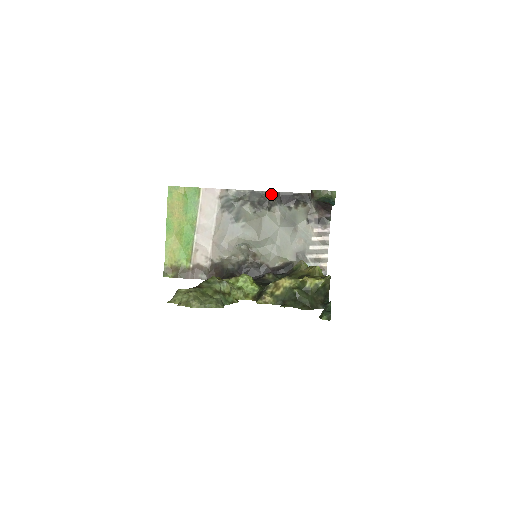
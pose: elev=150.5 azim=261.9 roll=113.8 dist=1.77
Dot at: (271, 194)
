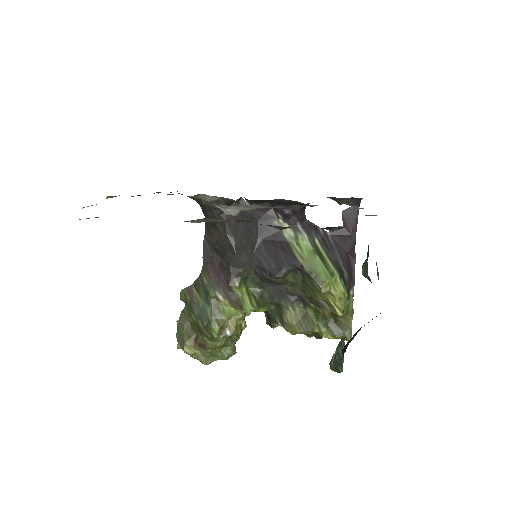
Dot at: (273, 226)
